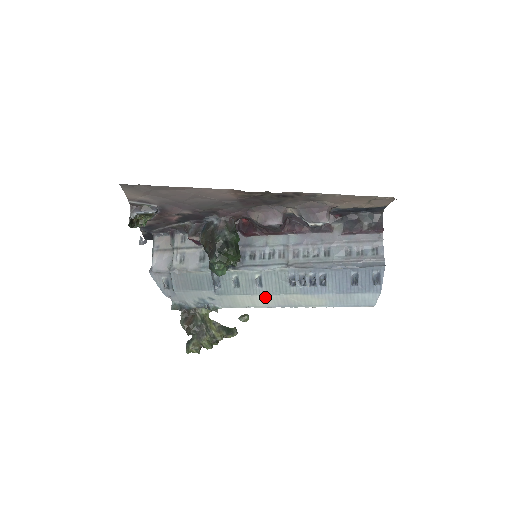
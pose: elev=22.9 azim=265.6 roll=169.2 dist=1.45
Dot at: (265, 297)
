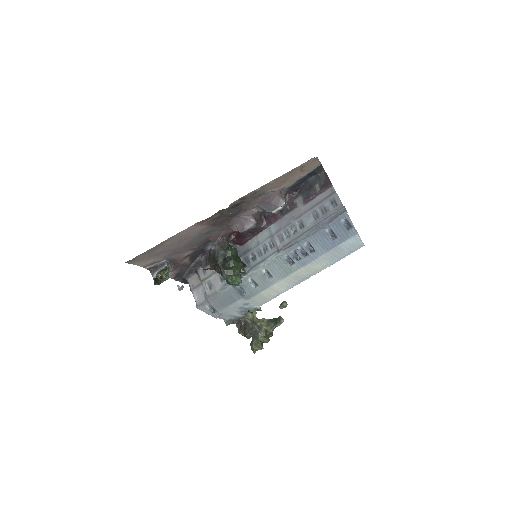
Dot at: (280, 283)
